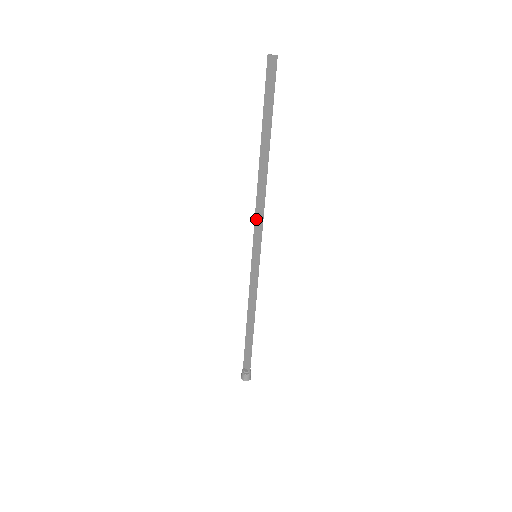
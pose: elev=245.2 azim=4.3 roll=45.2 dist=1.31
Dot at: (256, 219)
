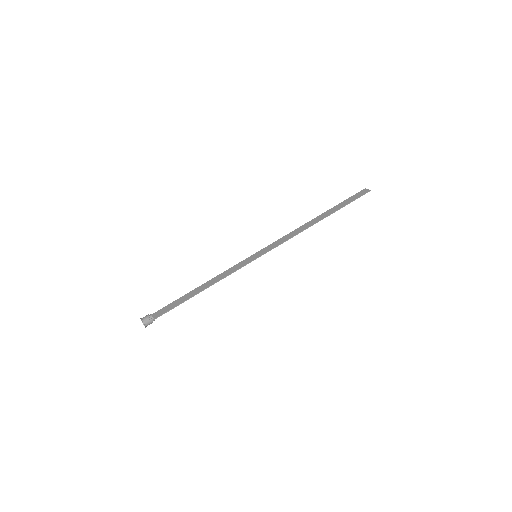
Dot at: (280, 240)
